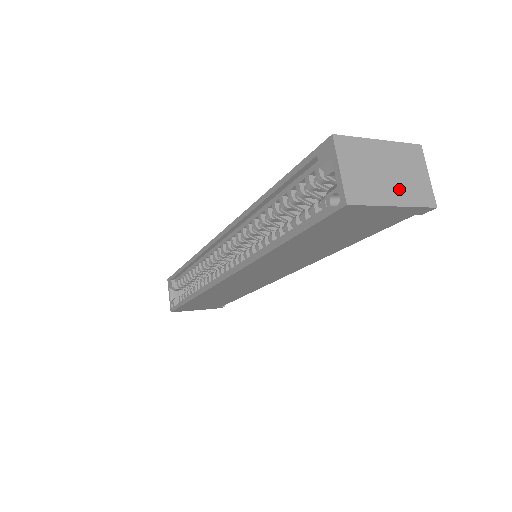
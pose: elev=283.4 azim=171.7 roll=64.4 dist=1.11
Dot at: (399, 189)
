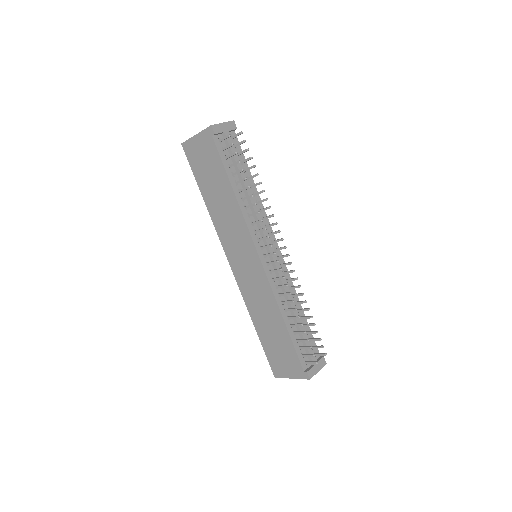
Dot at: occluded
